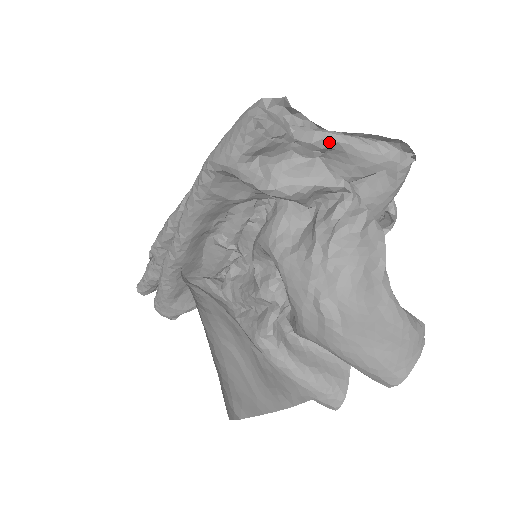
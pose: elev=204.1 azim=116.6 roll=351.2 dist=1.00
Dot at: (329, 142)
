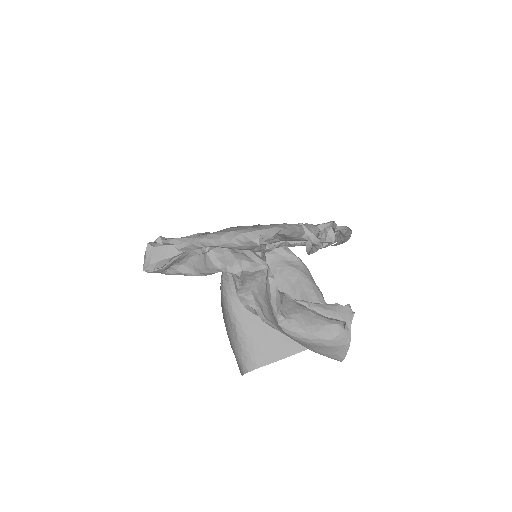
Dot at: (204, 247)
